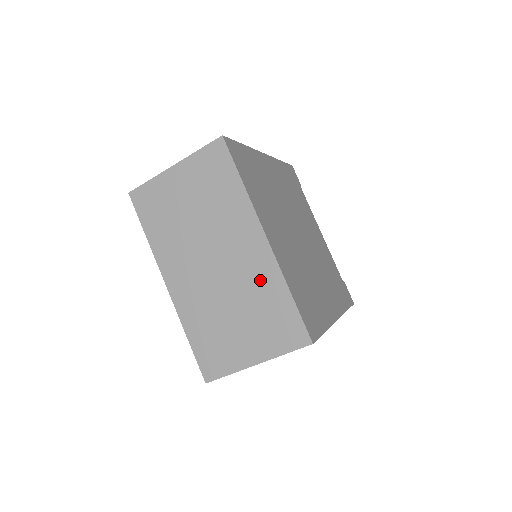
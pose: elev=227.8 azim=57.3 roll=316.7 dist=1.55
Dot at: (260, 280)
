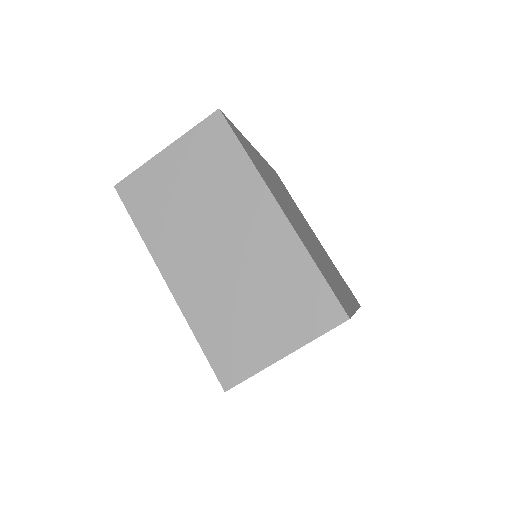
Dot at: (279, 257)
